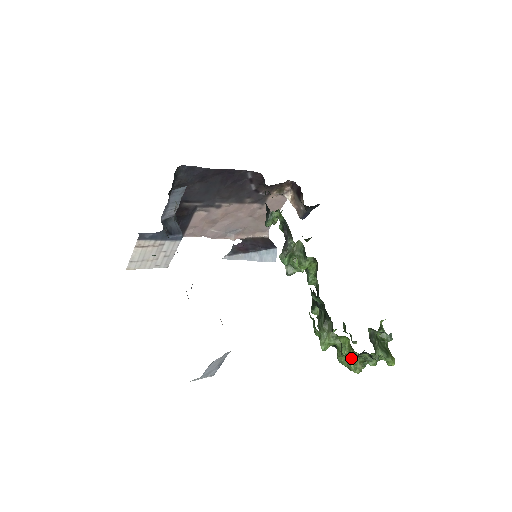
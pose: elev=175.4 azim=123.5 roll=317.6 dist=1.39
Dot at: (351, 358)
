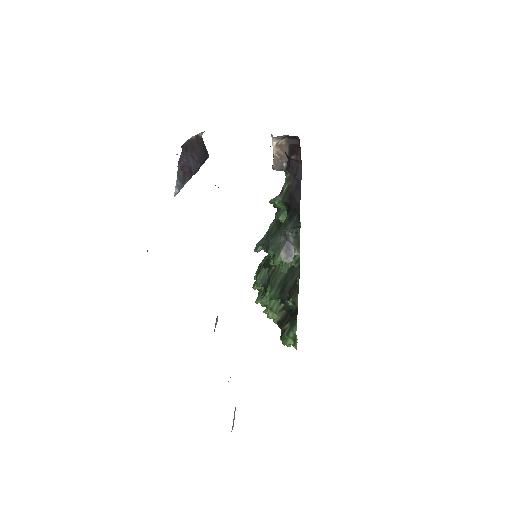
Dot at: occluded
